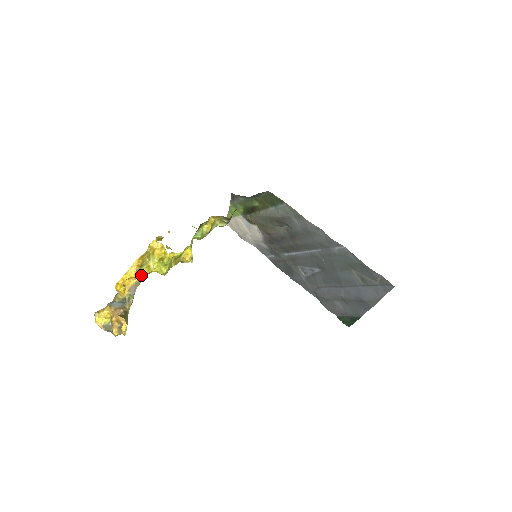
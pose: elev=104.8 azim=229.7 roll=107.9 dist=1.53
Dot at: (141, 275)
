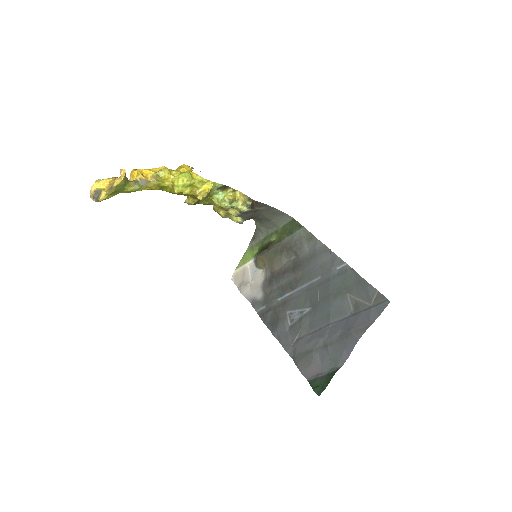
Dot at: (160, 173)
